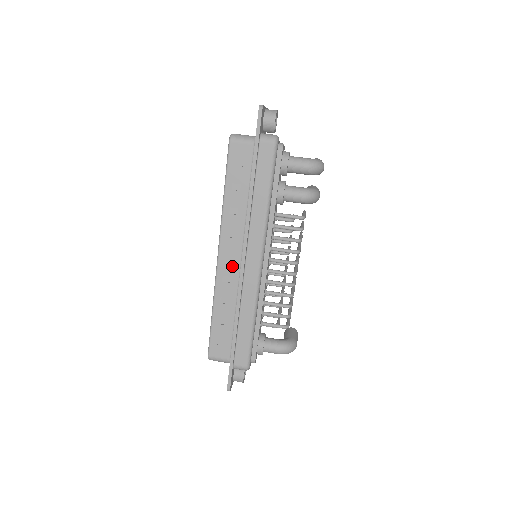
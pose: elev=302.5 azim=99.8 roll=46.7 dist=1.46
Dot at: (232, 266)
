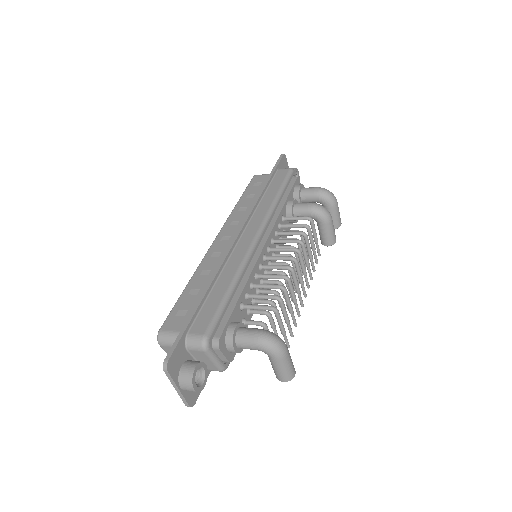
Dot at: (226, 244)
